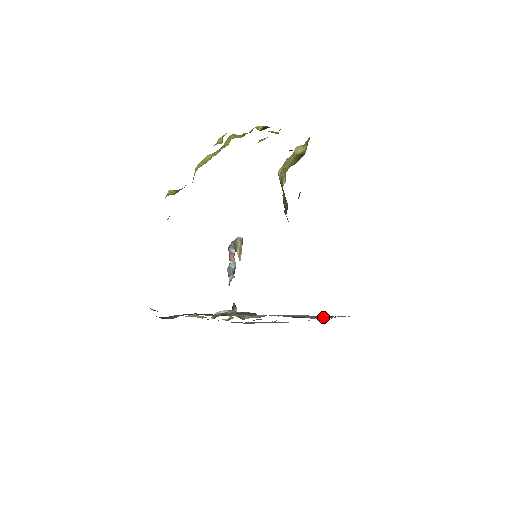
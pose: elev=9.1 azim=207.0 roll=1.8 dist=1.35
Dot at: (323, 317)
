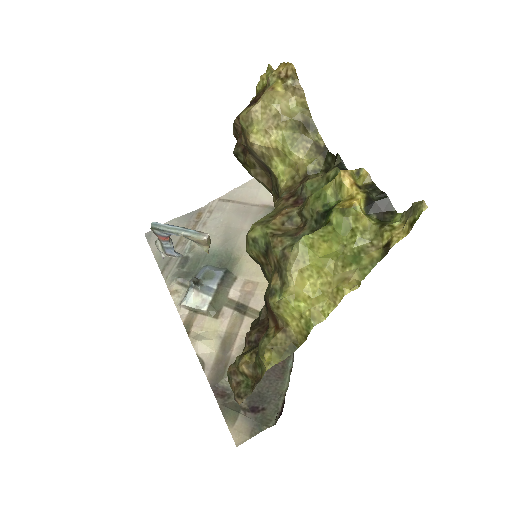
Dot at: occluded
